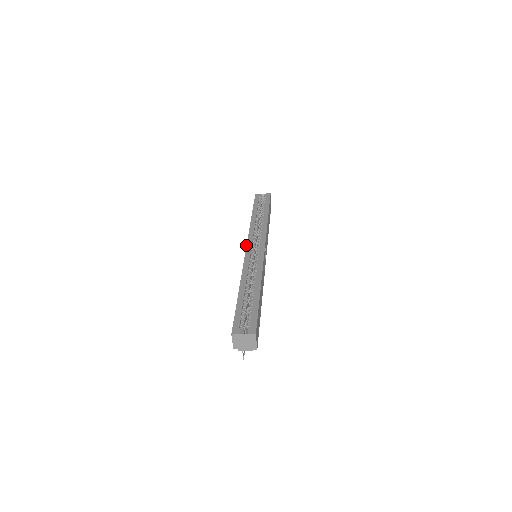
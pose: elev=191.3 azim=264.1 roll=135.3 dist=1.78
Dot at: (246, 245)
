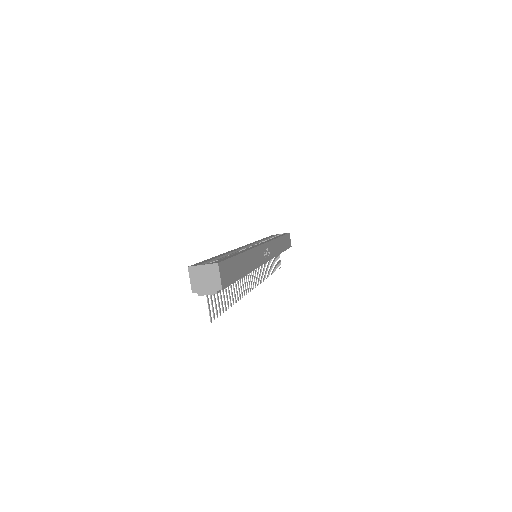
Dot at: (245, 245)
